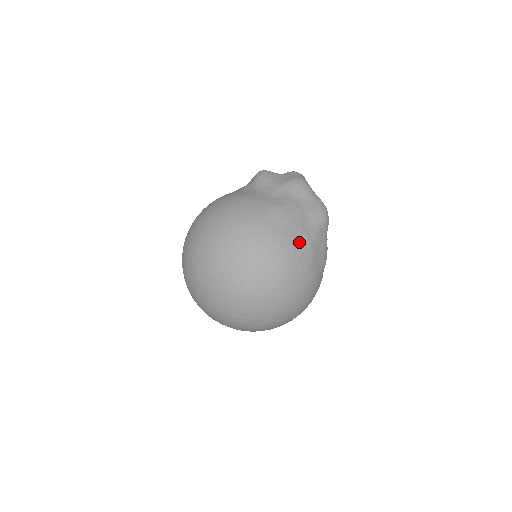
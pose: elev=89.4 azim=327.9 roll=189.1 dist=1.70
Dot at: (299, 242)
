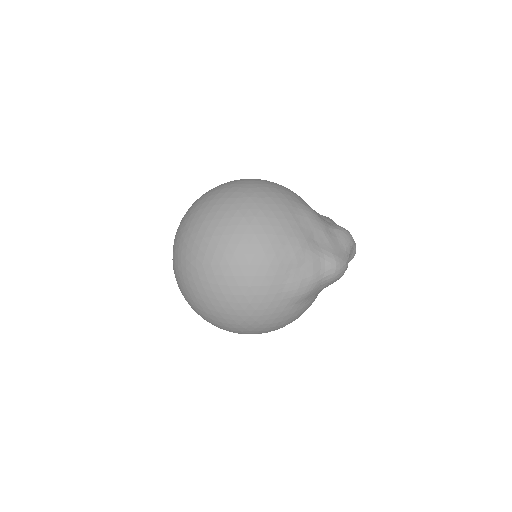
Dot at: (295, 231)
